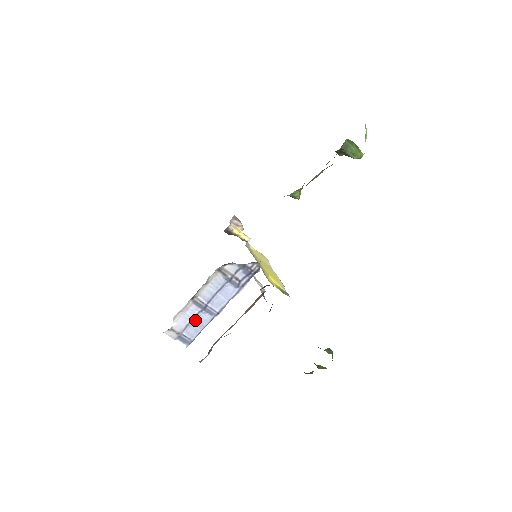
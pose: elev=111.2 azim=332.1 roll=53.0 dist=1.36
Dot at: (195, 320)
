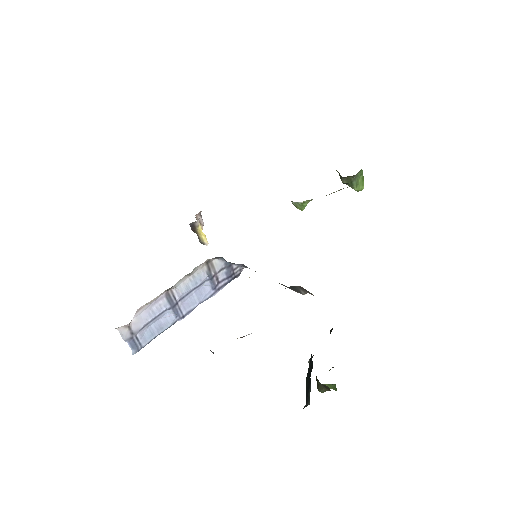
Dot at: (156, 319)
